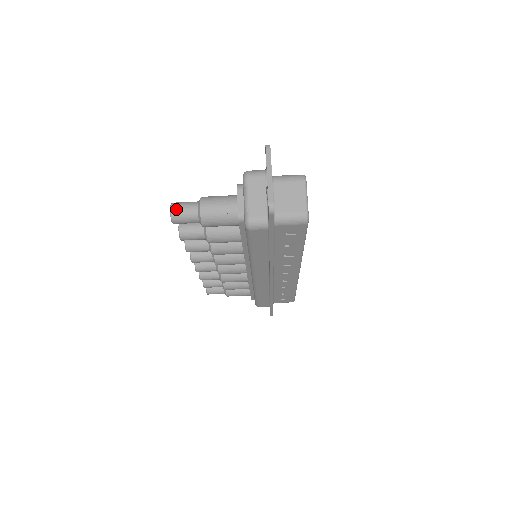
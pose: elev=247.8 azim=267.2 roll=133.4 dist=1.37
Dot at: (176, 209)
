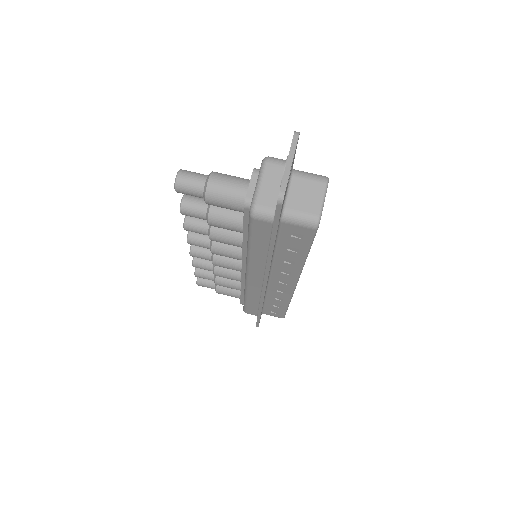
Dot at: (183, 176)
